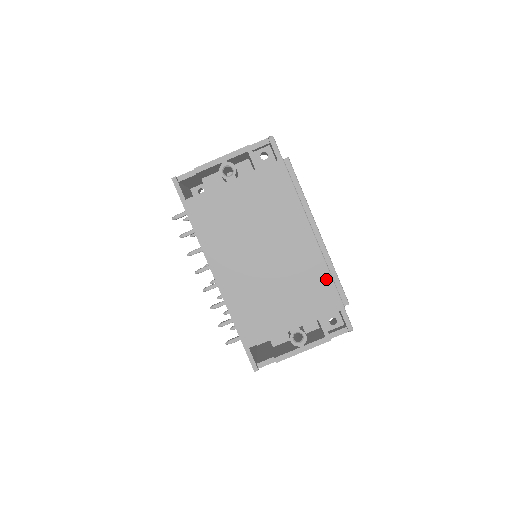
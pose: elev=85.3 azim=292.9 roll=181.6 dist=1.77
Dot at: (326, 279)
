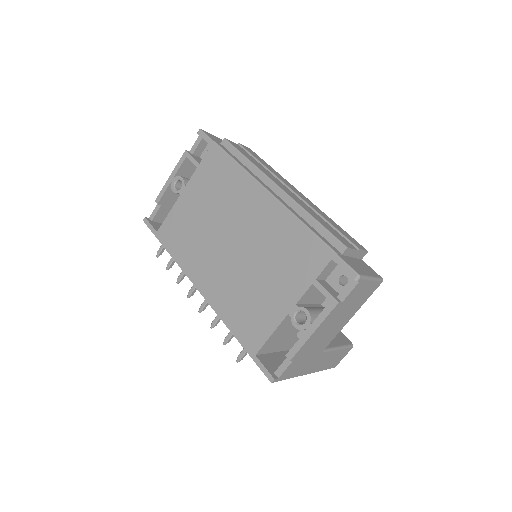
Dot at: (300, 231)
